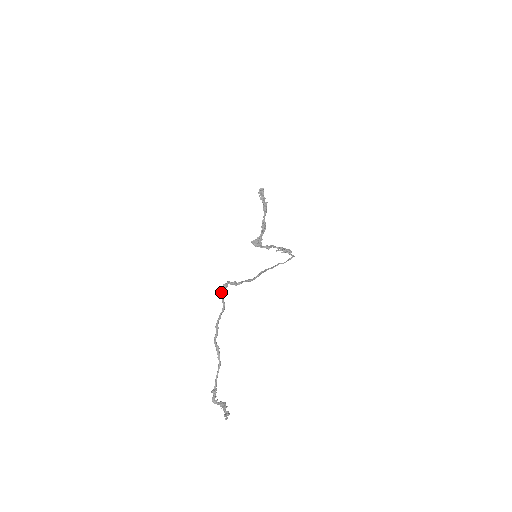
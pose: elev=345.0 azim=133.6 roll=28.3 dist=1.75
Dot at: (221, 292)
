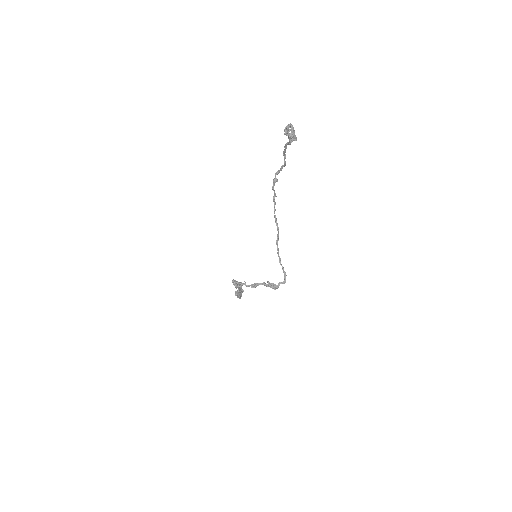
Dot at: (278, 170)
